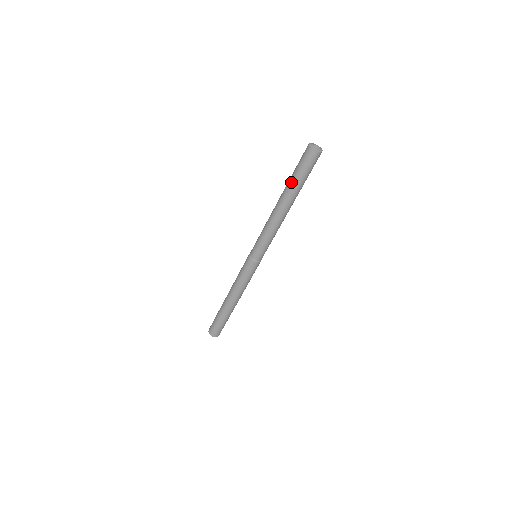
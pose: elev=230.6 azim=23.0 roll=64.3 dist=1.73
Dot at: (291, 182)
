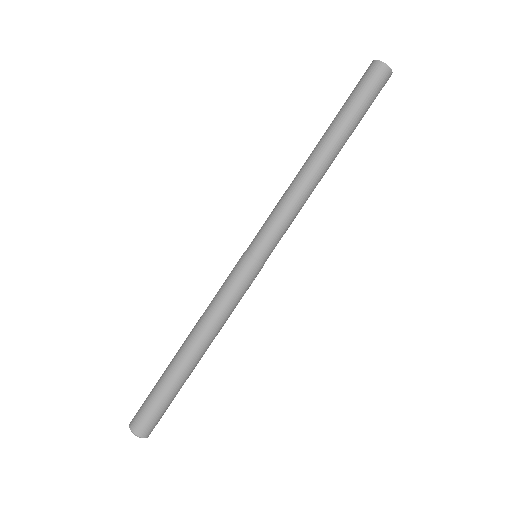
Dot at: (340, 115)
